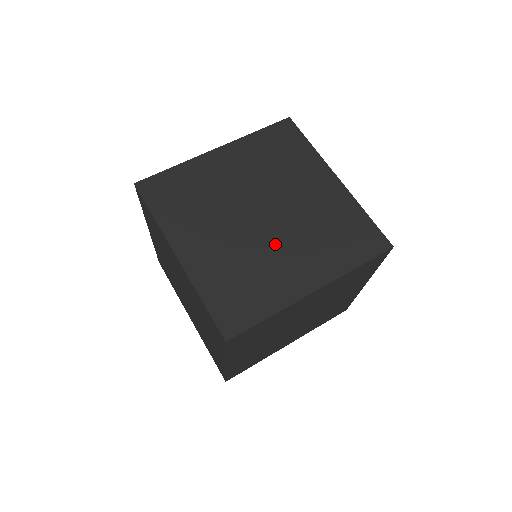
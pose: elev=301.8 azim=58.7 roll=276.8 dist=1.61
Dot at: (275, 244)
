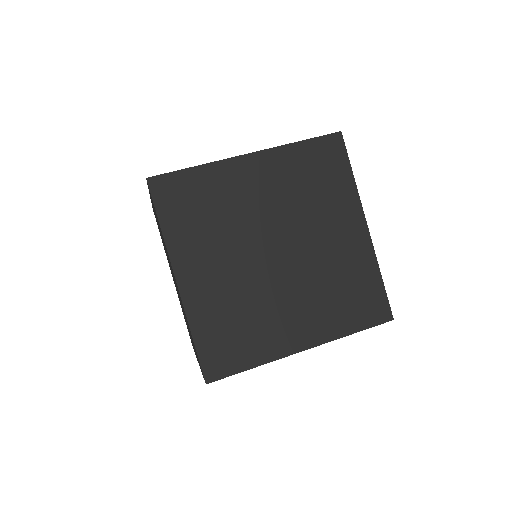
Dot at: (280, 291)
